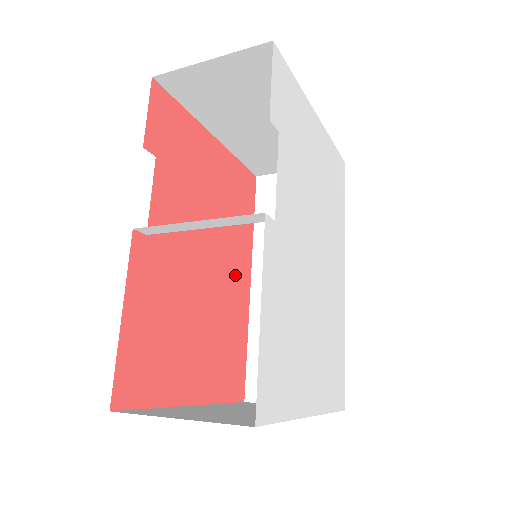
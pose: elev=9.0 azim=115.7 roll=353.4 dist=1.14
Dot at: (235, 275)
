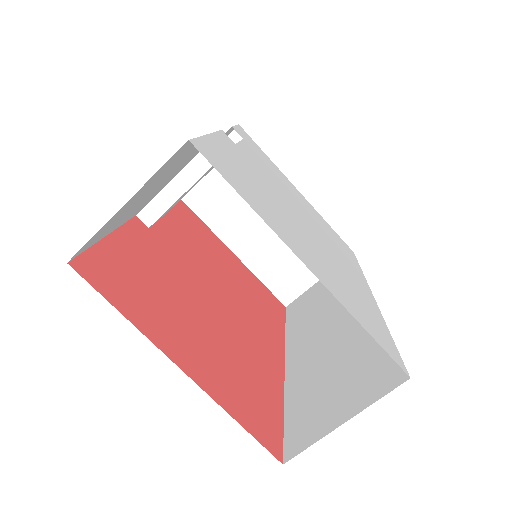
Dot at: (259, 338)
